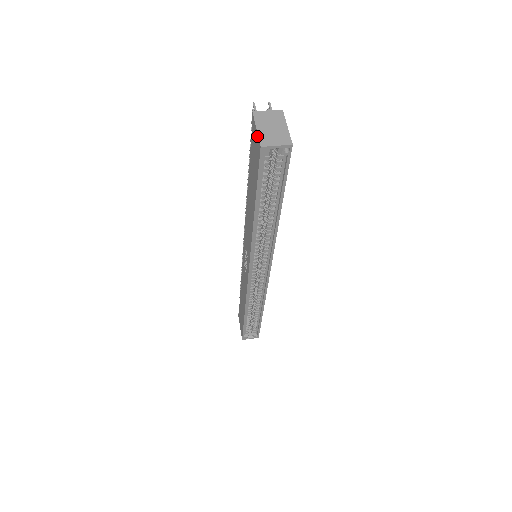
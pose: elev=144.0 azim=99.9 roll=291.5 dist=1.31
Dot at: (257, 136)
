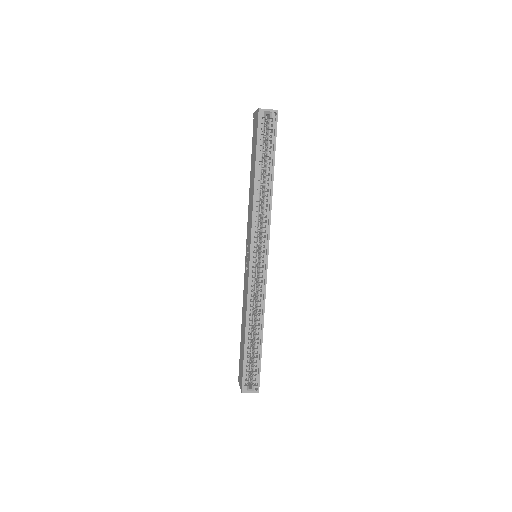
Dot at: (256, 111)
